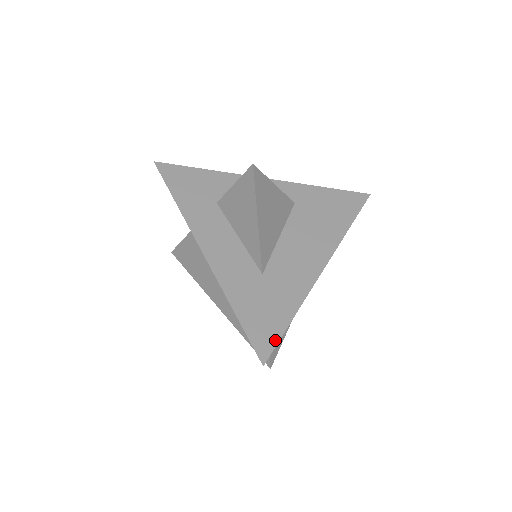
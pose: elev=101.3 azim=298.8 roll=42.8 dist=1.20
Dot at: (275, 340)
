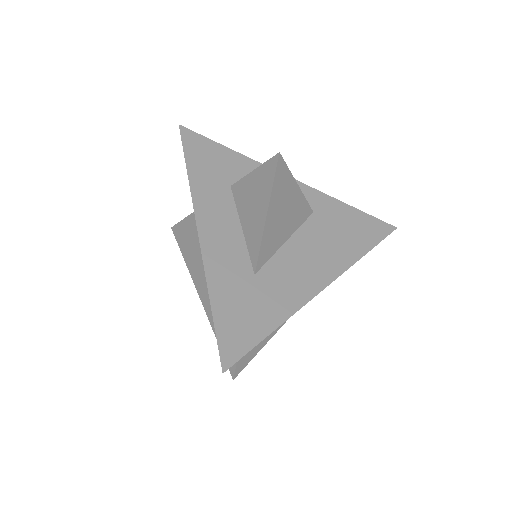
Dot at: (245, 349)
